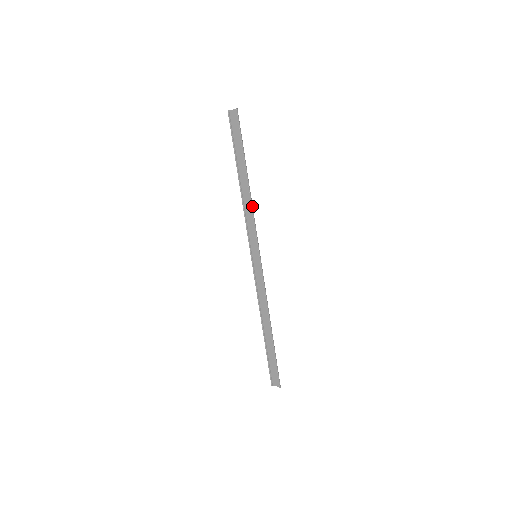
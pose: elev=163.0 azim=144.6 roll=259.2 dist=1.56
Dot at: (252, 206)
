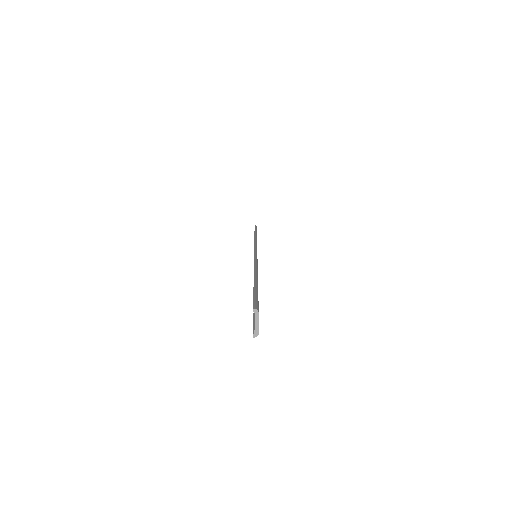
Dot at: occluded
